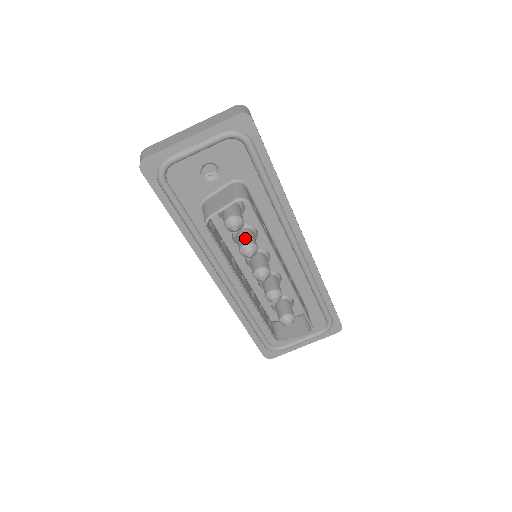
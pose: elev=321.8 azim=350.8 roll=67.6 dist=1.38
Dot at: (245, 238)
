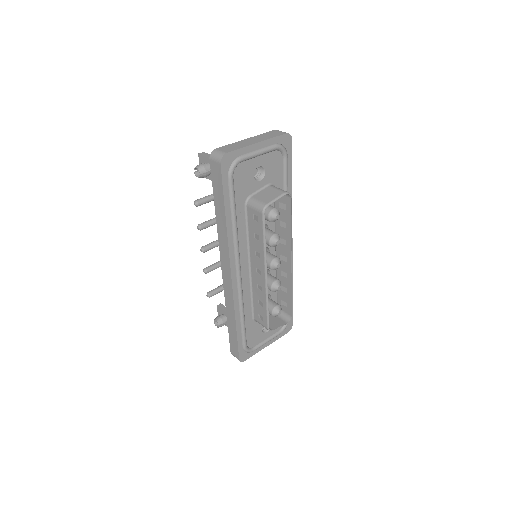
Dot at: (271, 231)
